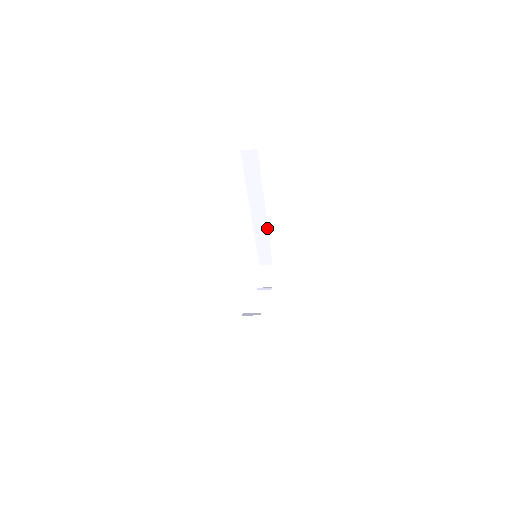
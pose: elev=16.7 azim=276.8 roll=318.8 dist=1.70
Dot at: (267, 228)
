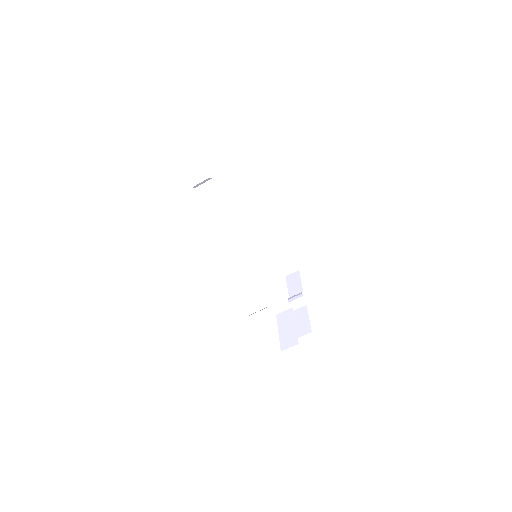
Dot at: (269, 230)
